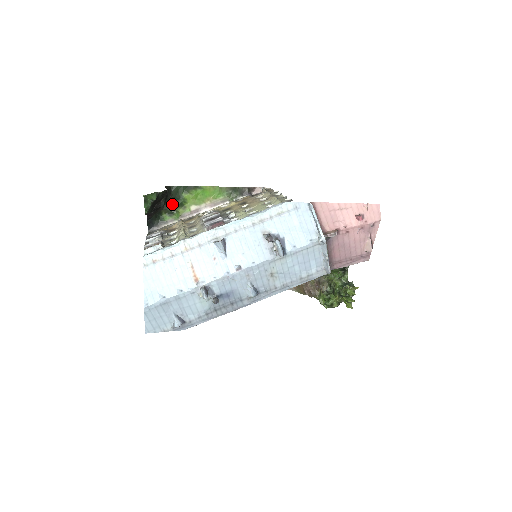
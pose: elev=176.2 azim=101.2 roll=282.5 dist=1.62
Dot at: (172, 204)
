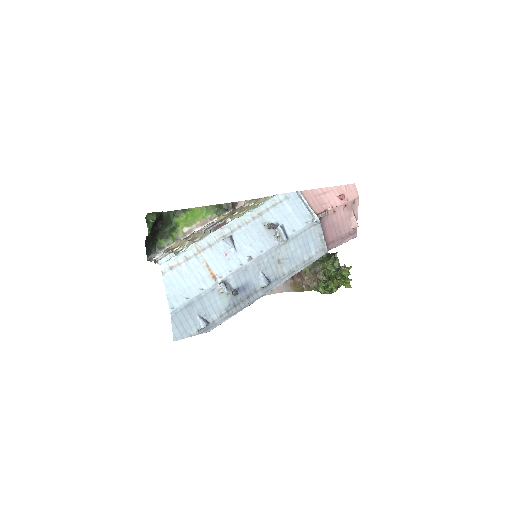
Dot at: (165, 229)
